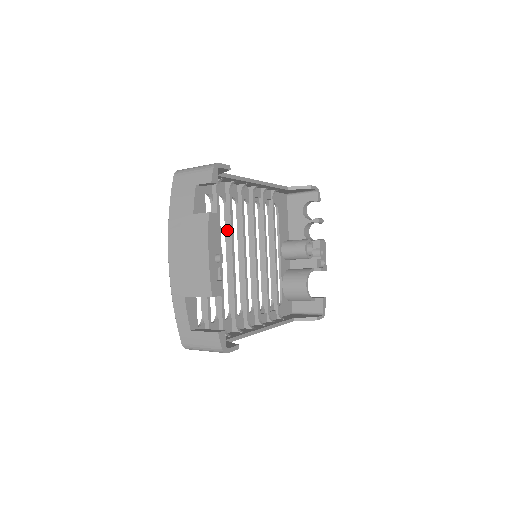
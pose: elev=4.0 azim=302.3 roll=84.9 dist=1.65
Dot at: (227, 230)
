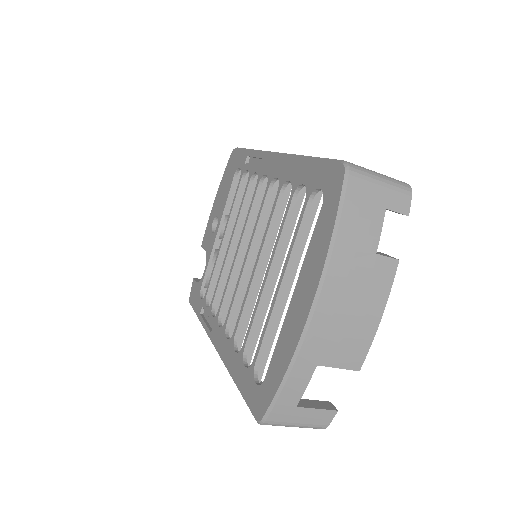
Dot at: (272, 228)
